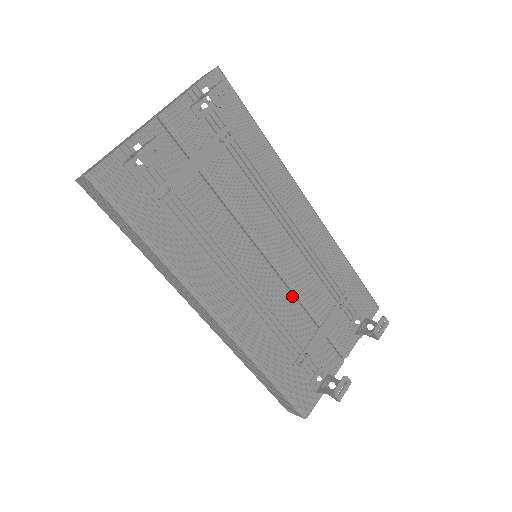
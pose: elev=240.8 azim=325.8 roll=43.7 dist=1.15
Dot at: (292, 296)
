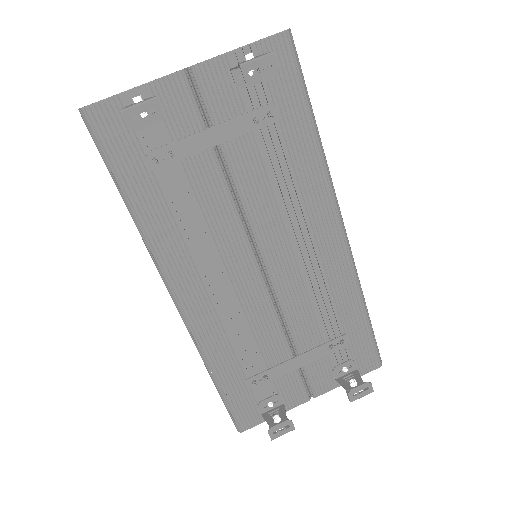
Dot at: (275, 314)
